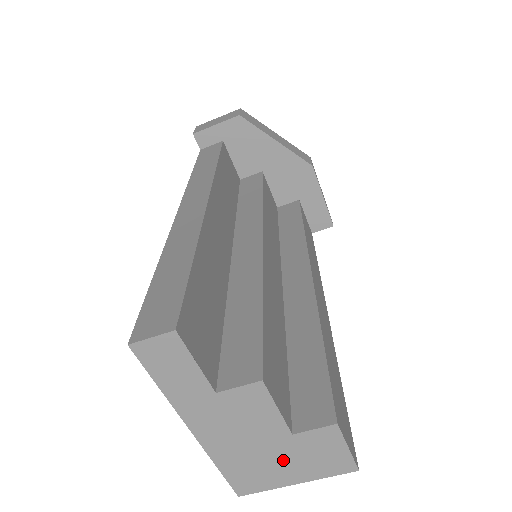
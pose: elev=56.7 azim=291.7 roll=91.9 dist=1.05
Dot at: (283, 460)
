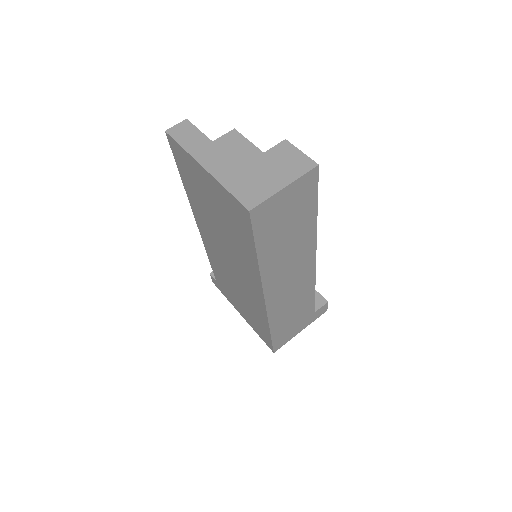
Dot at: (267, 172)
